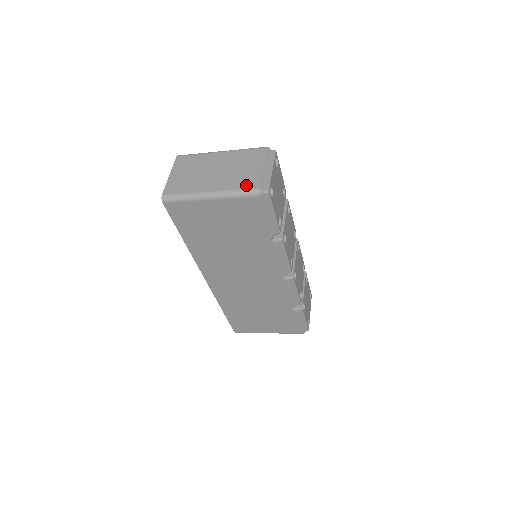
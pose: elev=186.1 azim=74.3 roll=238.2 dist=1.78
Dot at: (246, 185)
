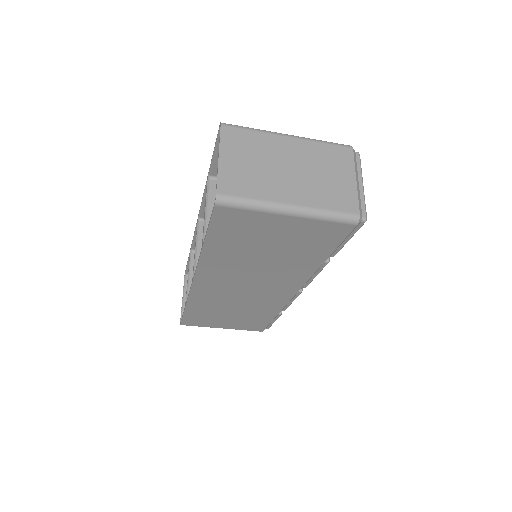
Dot at: (341, 206)
